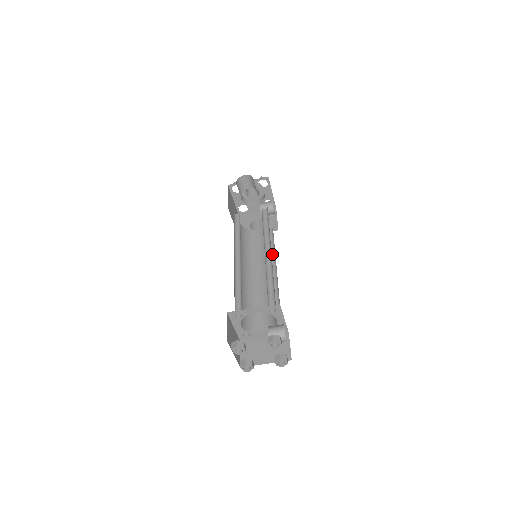
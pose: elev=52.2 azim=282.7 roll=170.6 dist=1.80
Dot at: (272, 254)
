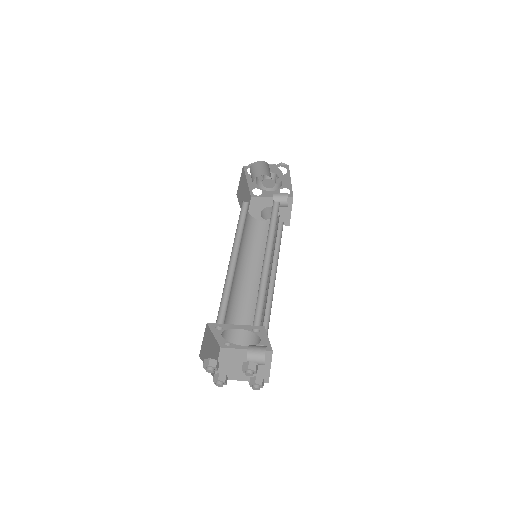
Dot at: (276, 254)
